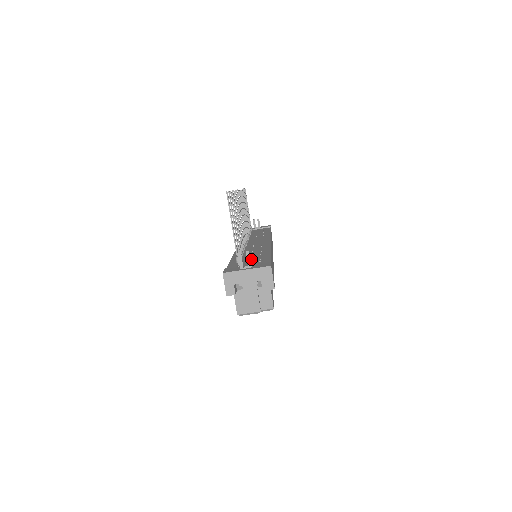
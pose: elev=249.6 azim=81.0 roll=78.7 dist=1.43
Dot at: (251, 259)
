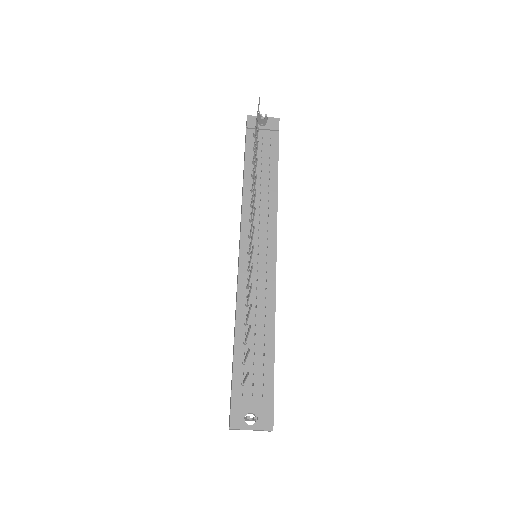
Dot at: (257, 420)
